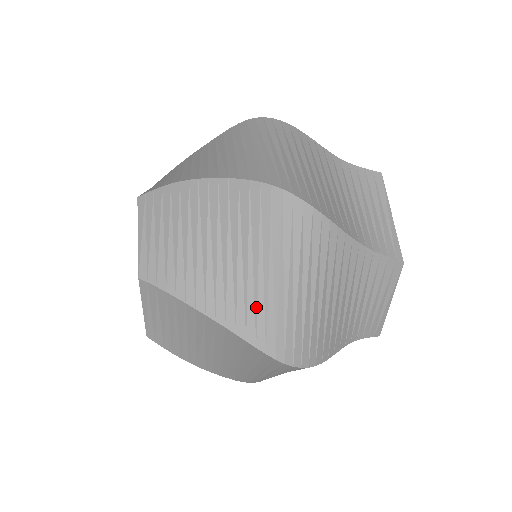
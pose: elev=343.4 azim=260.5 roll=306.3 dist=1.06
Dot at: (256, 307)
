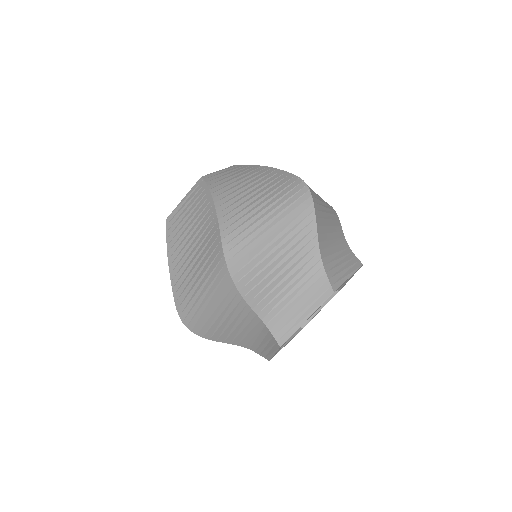
Dot at: occluded
